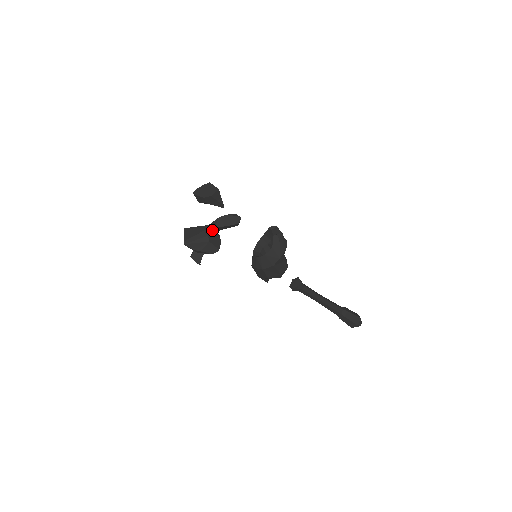
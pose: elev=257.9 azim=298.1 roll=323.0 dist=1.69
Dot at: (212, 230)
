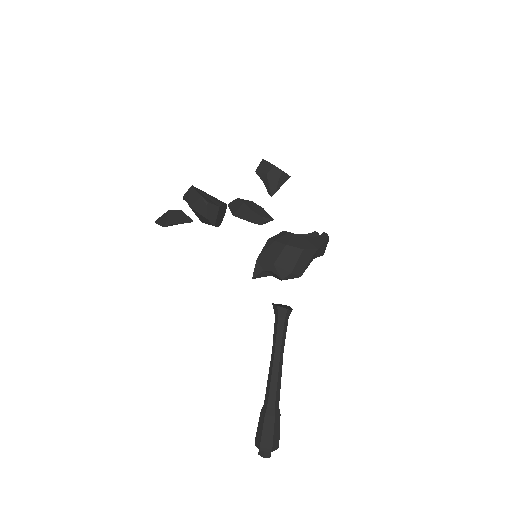
Dot at: (225, 210)
